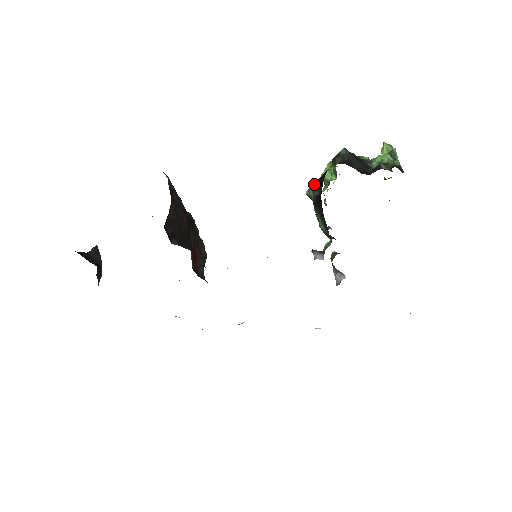
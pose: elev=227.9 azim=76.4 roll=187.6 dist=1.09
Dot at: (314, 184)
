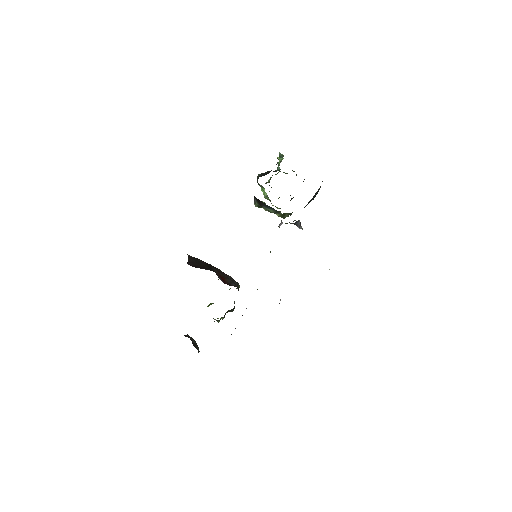
Dot at: occluded
